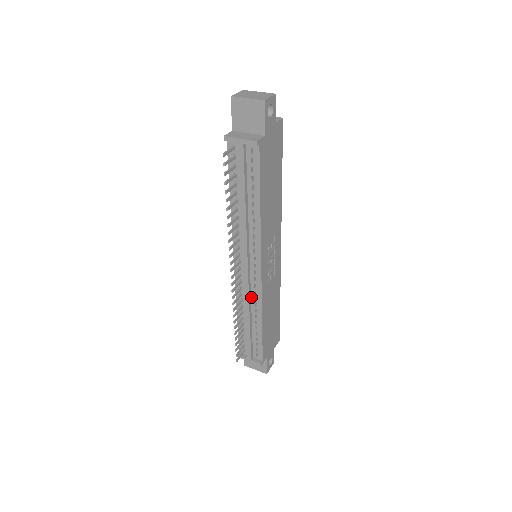
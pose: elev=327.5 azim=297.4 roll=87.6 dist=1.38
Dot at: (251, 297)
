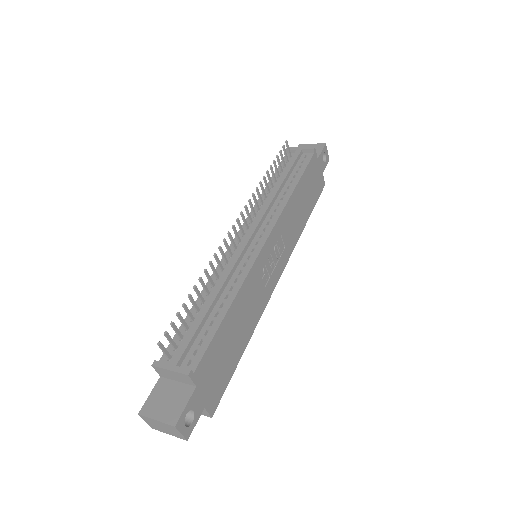
Dot at: (235, 271)
